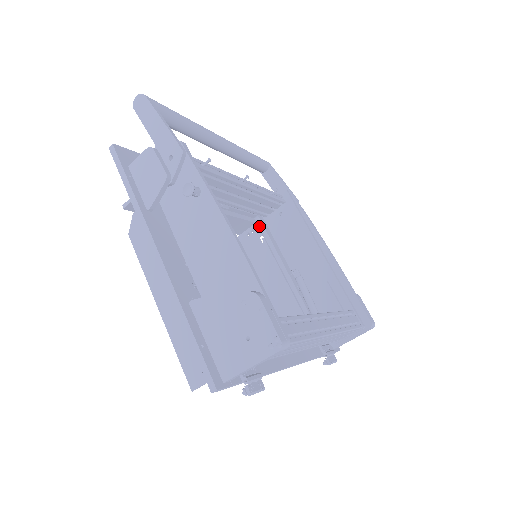
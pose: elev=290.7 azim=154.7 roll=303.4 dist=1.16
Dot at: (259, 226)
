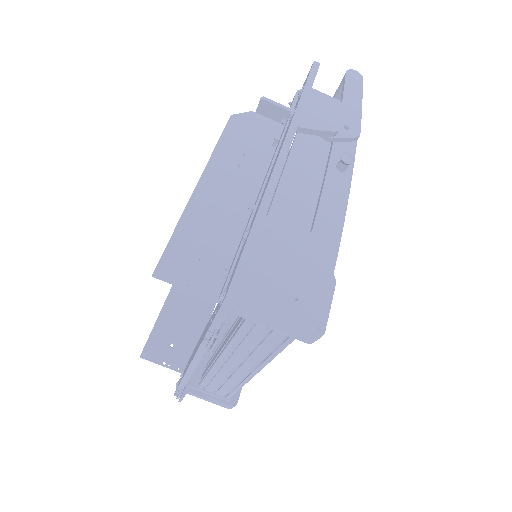
Dot at: occluded
